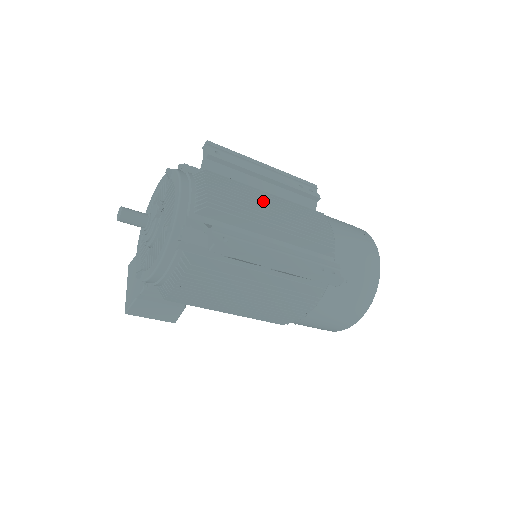
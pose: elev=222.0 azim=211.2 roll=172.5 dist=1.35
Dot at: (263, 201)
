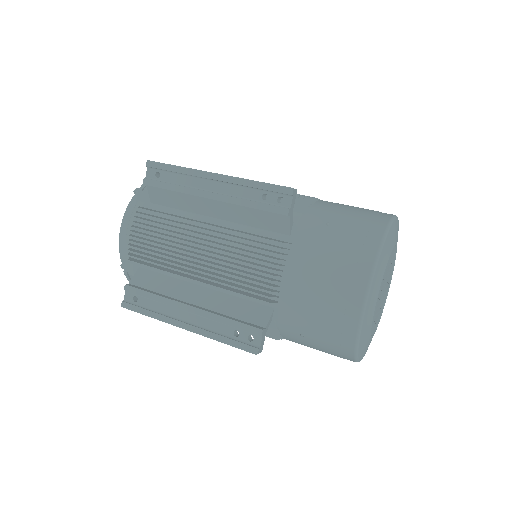
Dot at: (189, 242)
